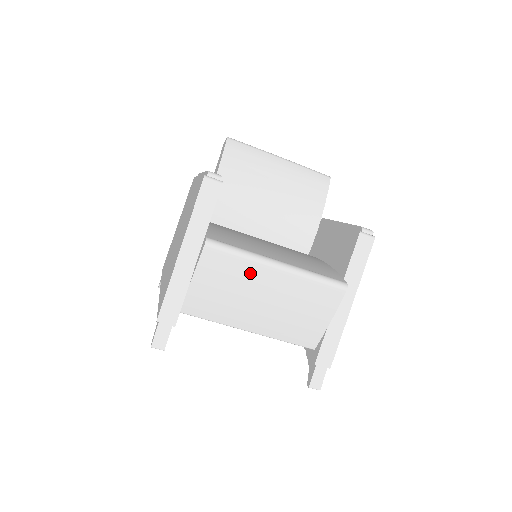
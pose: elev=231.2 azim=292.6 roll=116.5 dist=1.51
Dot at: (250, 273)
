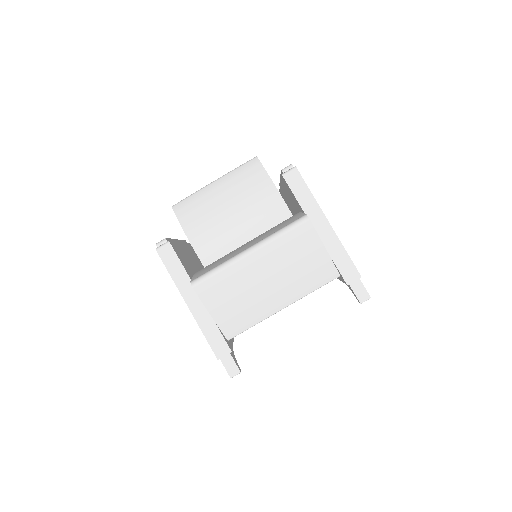
Dot at: (238, 274)
